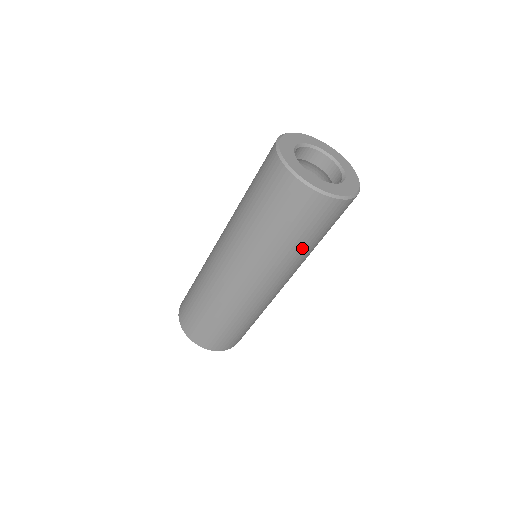
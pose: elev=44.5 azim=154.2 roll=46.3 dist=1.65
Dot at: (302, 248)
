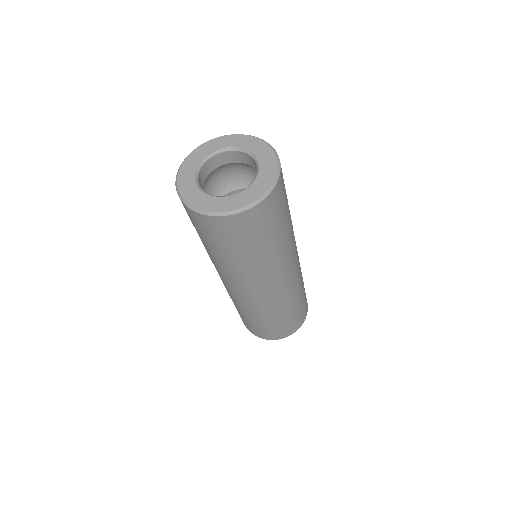
Dot at: (216, 254)
